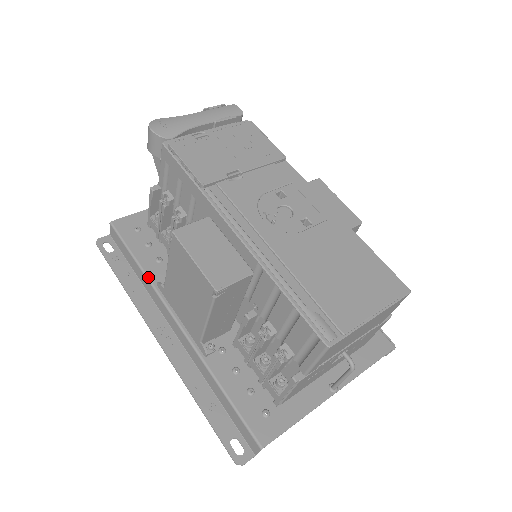
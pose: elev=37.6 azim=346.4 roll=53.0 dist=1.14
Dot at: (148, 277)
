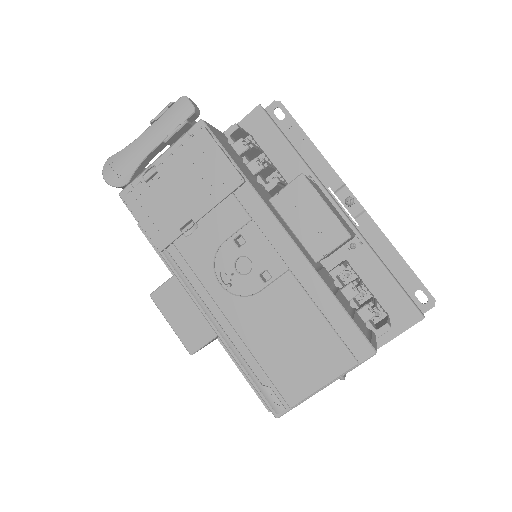
Dot at: occluded
